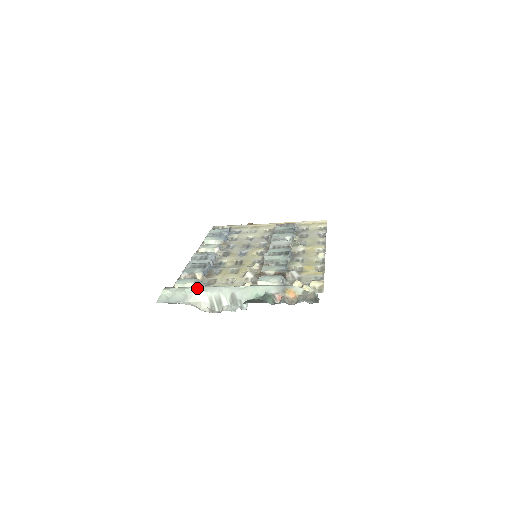
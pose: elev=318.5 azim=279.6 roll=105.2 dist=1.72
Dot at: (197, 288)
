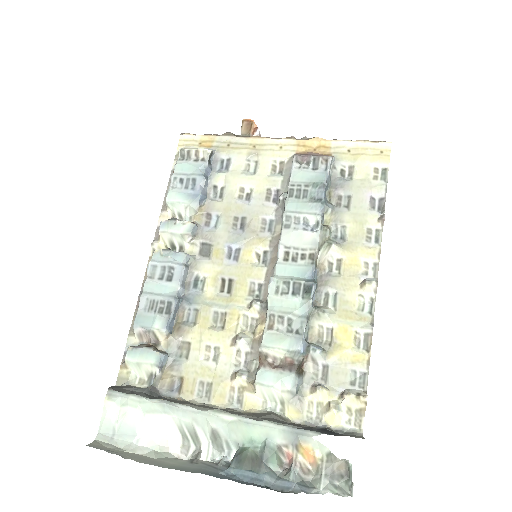
Dot at: (157, 407)
